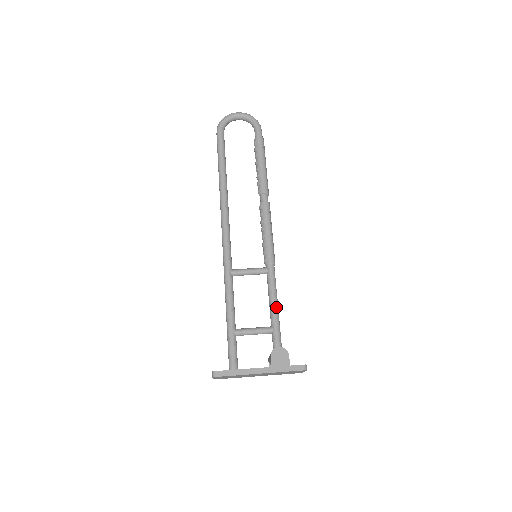
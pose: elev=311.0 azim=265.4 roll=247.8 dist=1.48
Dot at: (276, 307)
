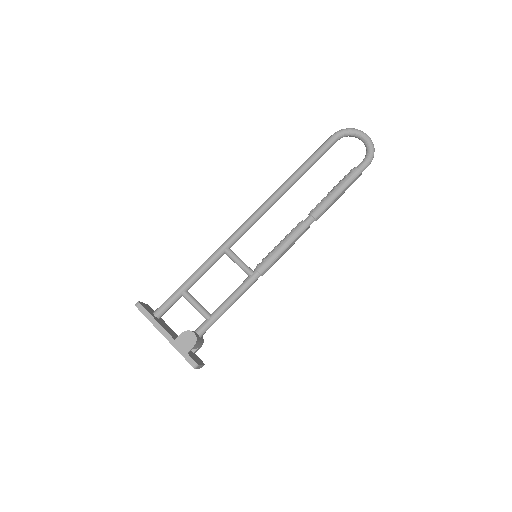
Dot at: (228, 305)
